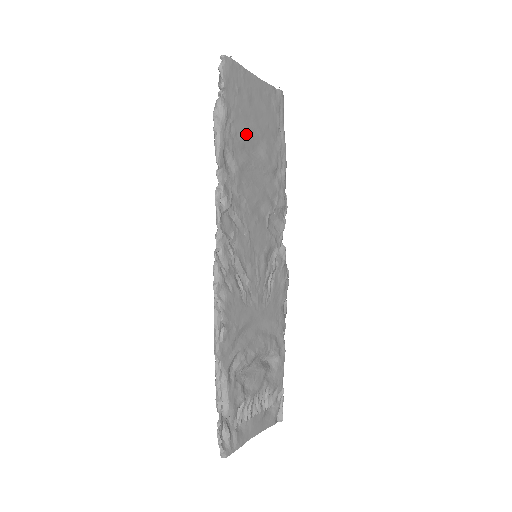
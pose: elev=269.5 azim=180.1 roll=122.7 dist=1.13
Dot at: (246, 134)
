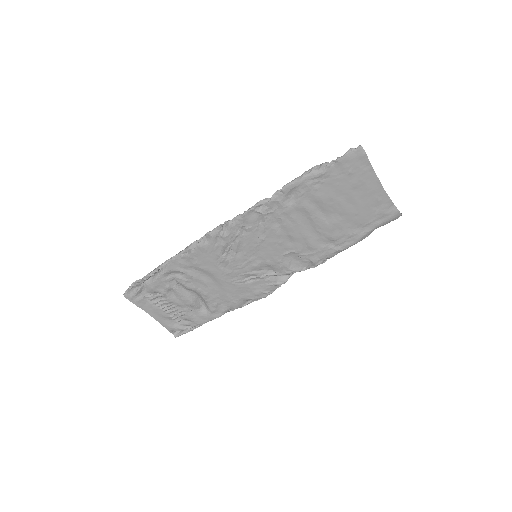
Dot at: (327, 198)
